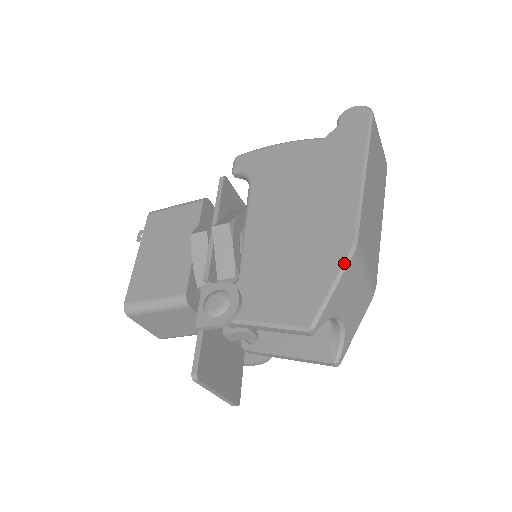
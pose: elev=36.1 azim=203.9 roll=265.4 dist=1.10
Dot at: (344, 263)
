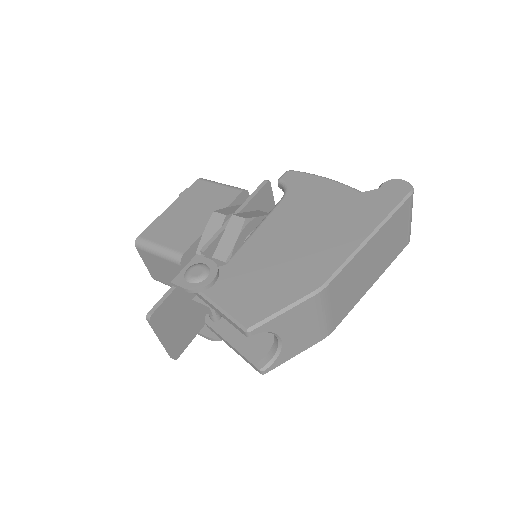
Dot at: (304, 297)
